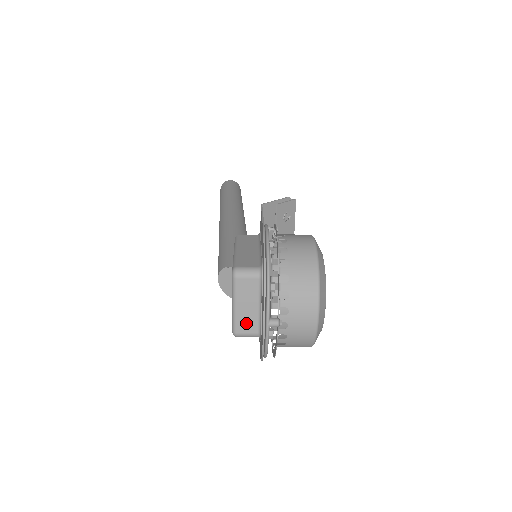
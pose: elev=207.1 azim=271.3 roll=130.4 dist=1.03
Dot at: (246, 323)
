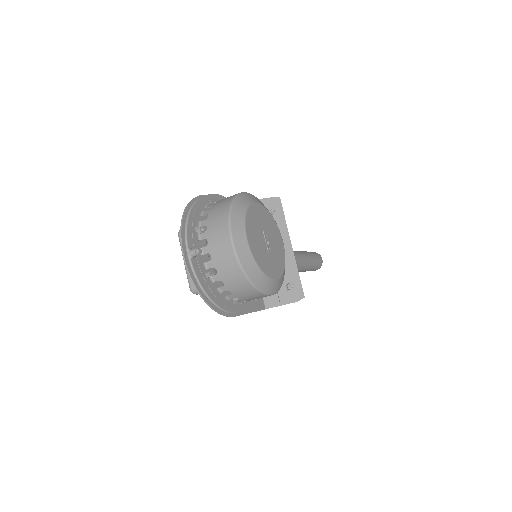
Dot at: occluded
